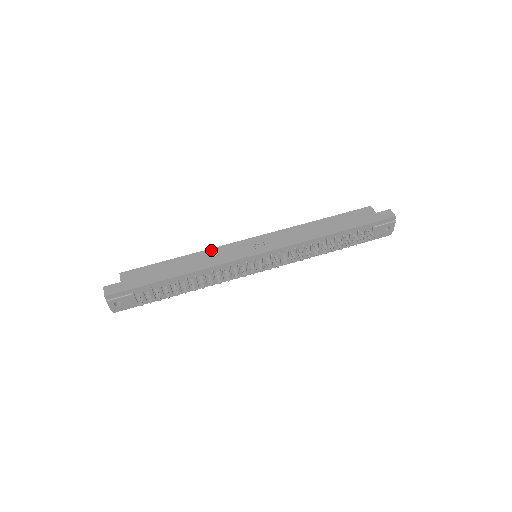
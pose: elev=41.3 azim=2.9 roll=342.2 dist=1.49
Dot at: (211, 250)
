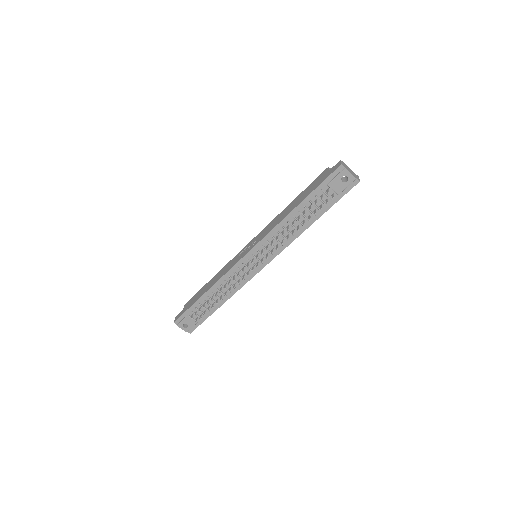
Dot at: (226, 265)
